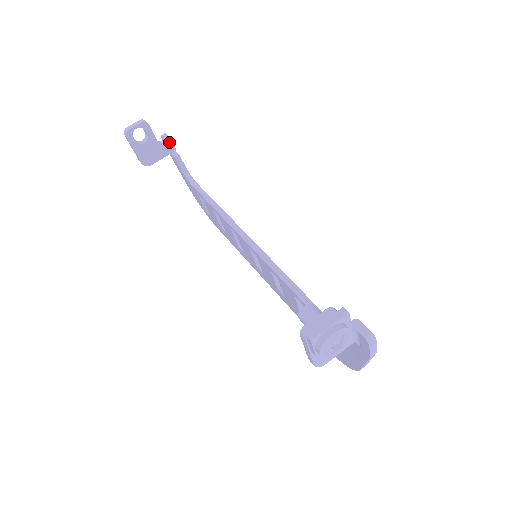
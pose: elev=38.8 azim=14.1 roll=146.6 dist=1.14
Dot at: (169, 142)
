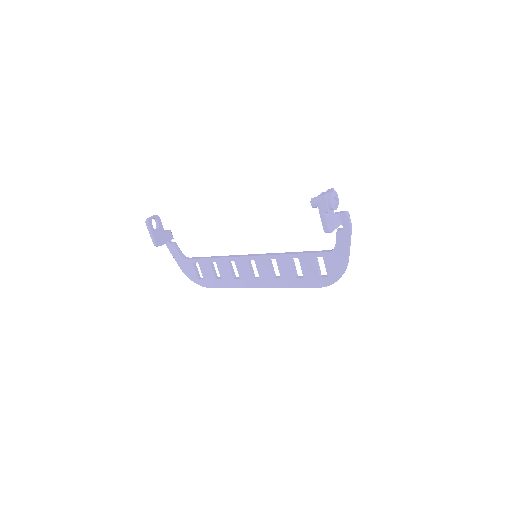
Dot at: (170, 232)
